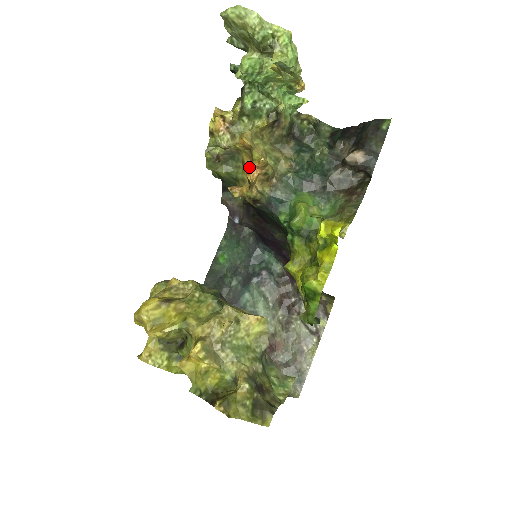
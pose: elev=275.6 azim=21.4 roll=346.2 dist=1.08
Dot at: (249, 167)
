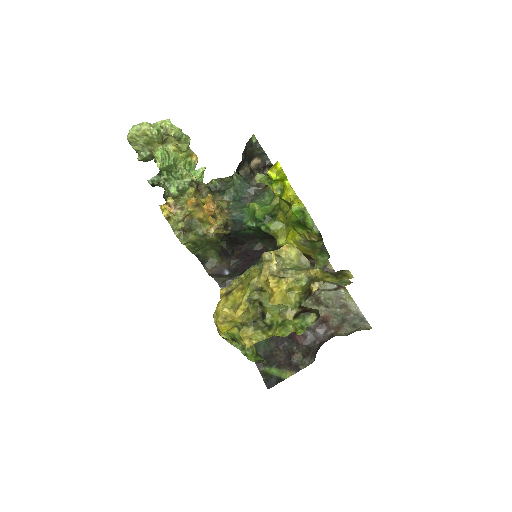
Dot at: (205, 205)
